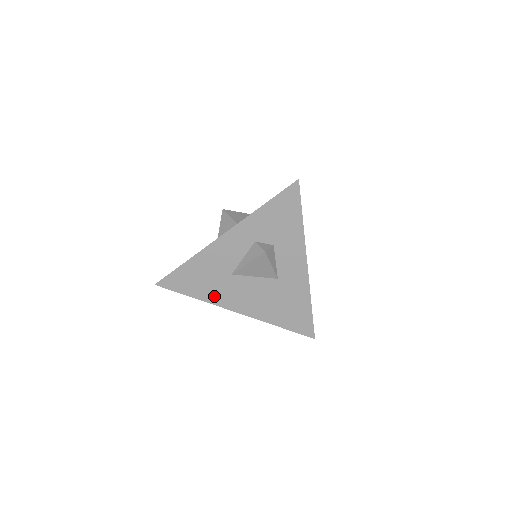
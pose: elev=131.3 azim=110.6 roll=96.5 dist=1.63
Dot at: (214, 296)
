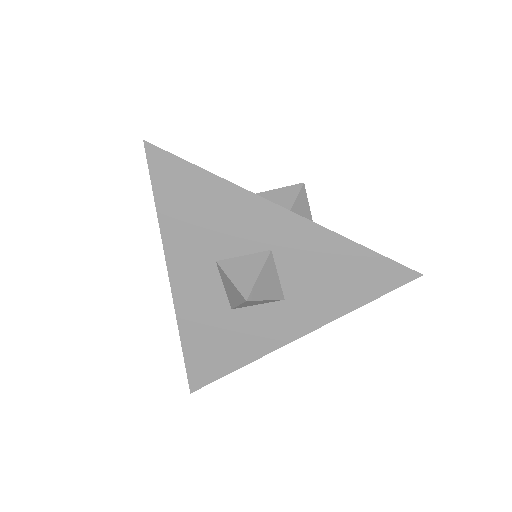
Dot at: occluded
